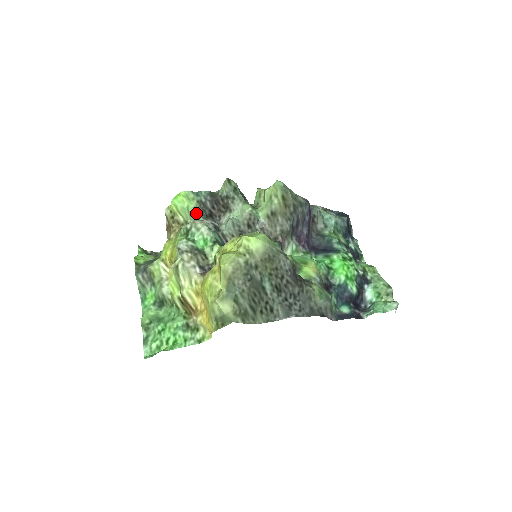
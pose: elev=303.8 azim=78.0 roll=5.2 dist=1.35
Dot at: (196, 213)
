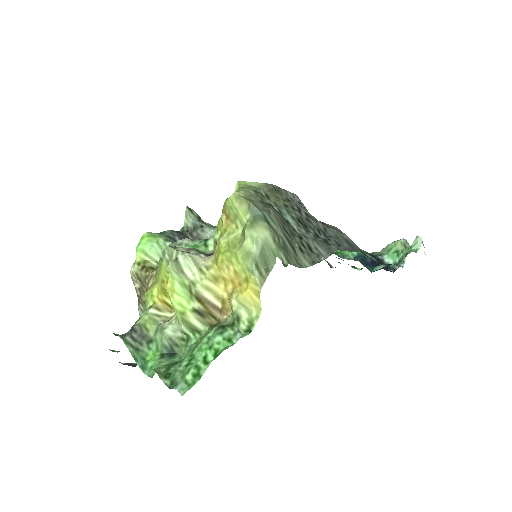
Dot at: (169, 243)
